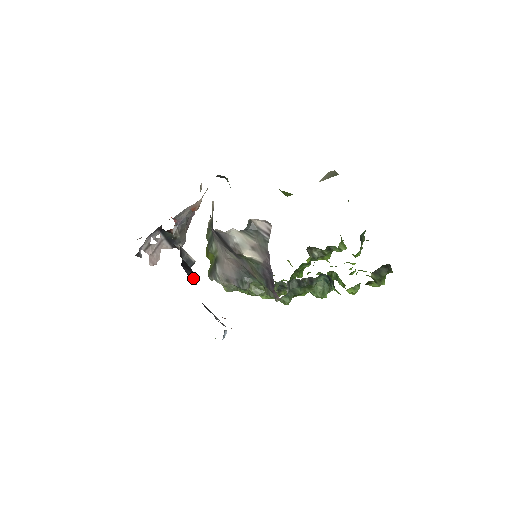
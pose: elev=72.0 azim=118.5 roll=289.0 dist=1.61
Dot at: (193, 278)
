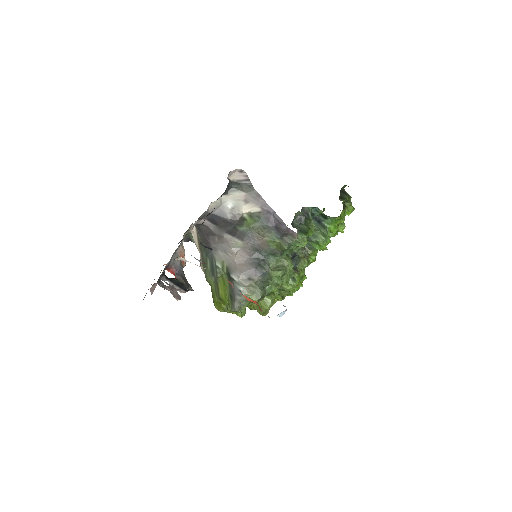
Dot at: occluded
